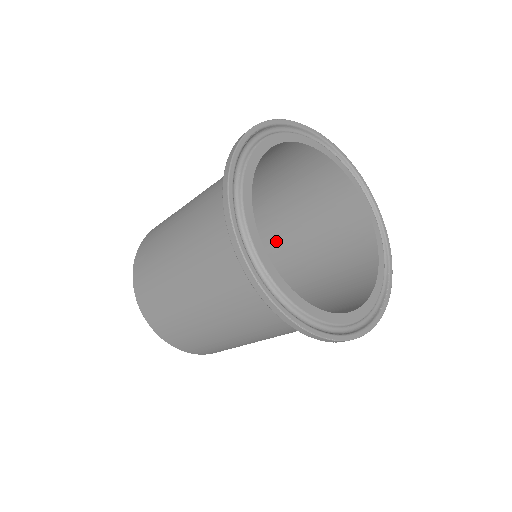
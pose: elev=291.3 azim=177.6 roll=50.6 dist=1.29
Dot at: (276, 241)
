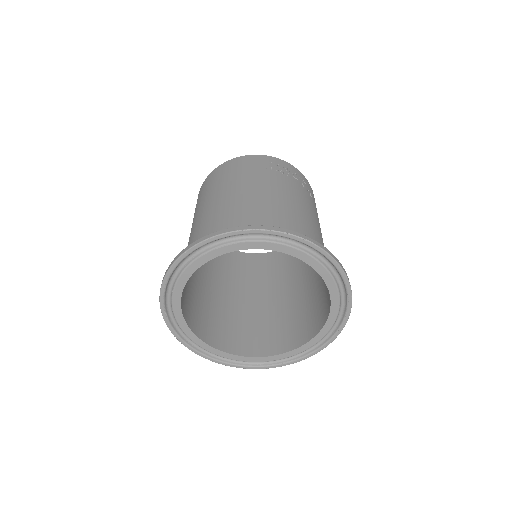
Dot at: occluded
